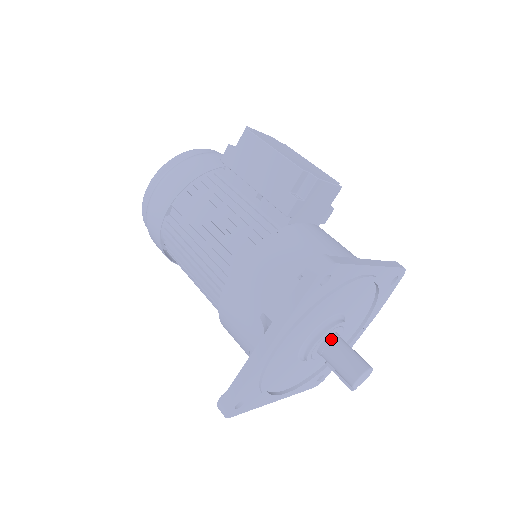
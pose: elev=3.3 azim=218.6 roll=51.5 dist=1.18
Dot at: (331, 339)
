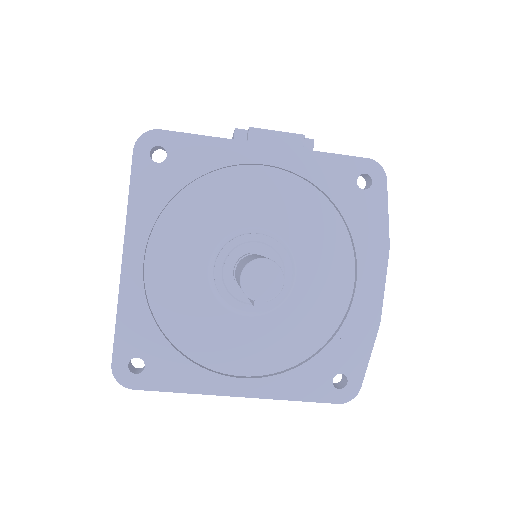
Dot at: (241, 257)
